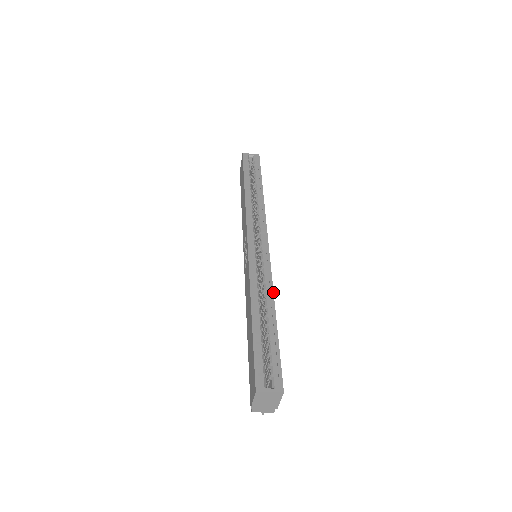
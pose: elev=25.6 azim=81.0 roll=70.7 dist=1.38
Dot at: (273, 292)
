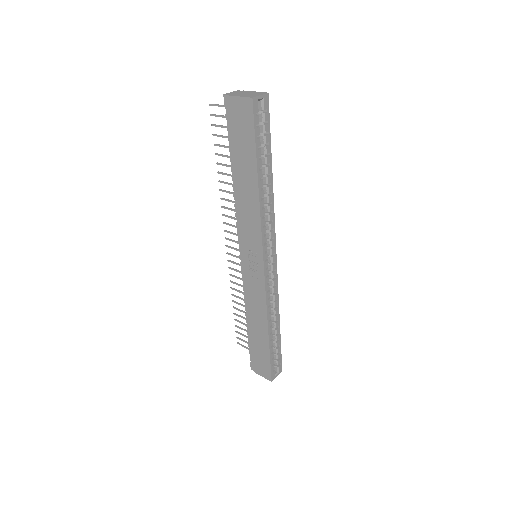
Dot at: occluded
